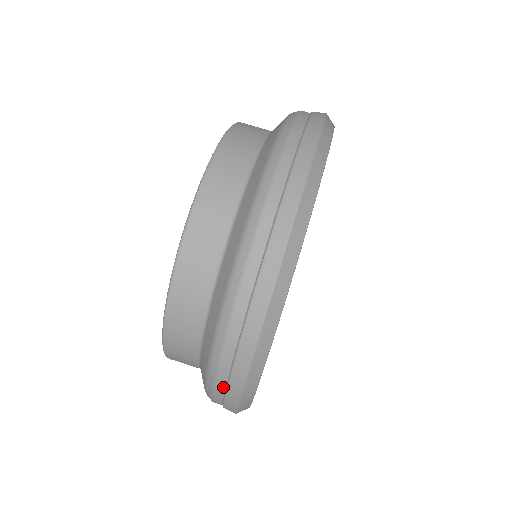
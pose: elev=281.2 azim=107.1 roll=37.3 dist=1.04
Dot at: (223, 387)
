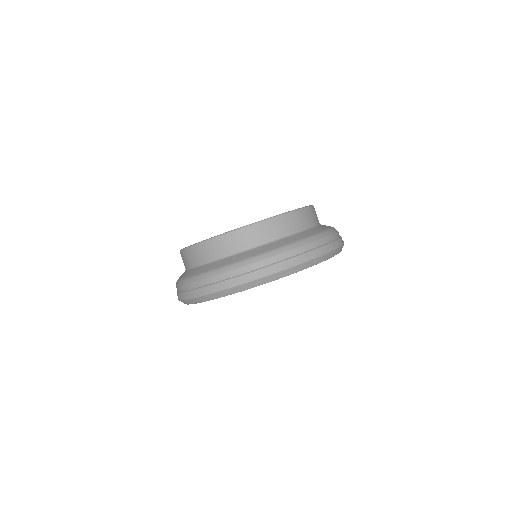
Dot at: occluded
